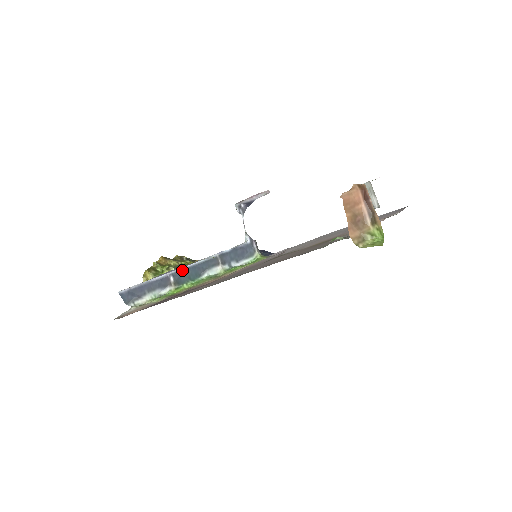
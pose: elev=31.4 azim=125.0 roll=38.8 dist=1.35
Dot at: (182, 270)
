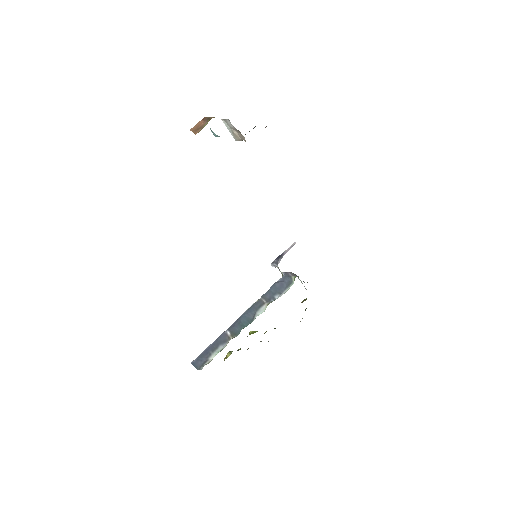
Dot at: (235, 322)
